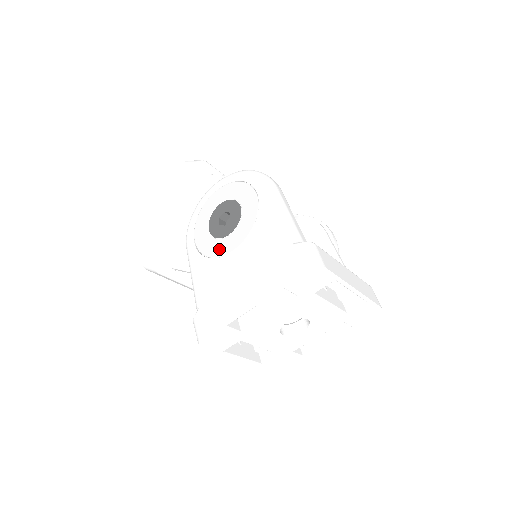
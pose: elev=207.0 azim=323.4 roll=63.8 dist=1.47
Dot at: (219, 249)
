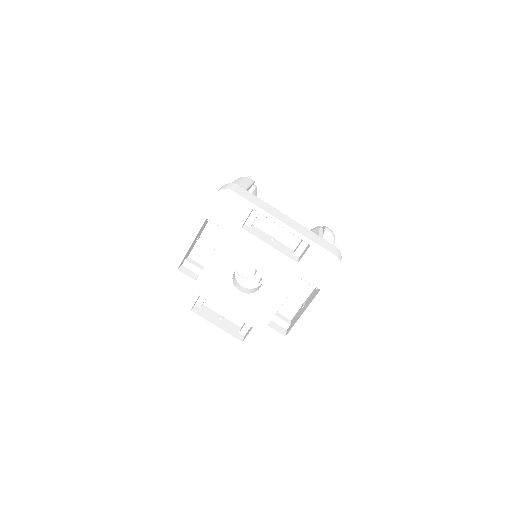
Dot at: occluded
